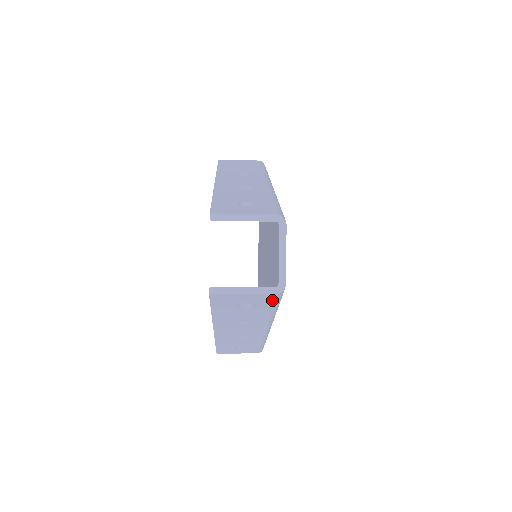
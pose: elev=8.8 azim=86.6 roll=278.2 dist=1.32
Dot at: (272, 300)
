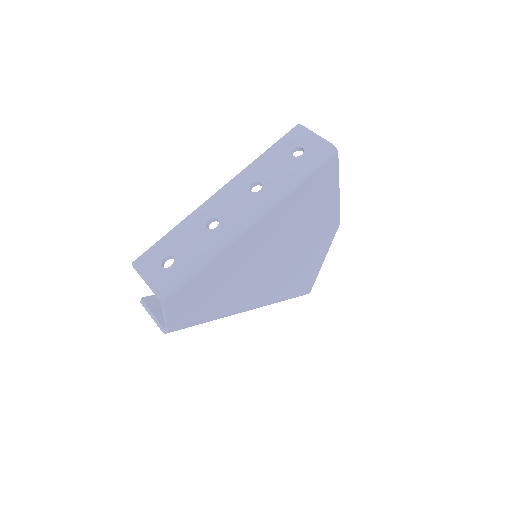
Dot at: occluded
